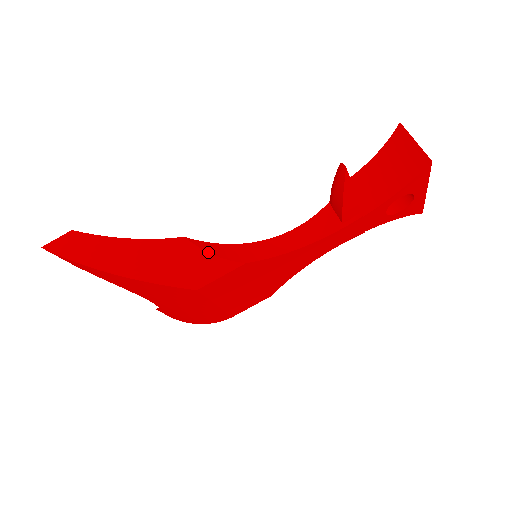
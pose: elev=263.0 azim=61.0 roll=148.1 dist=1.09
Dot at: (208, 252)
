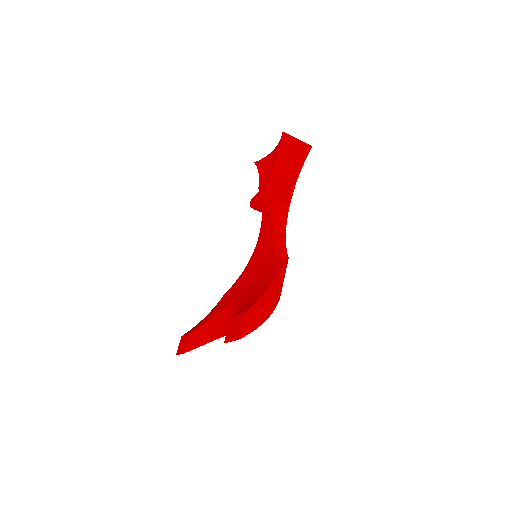
Dot at: (285, 265)
